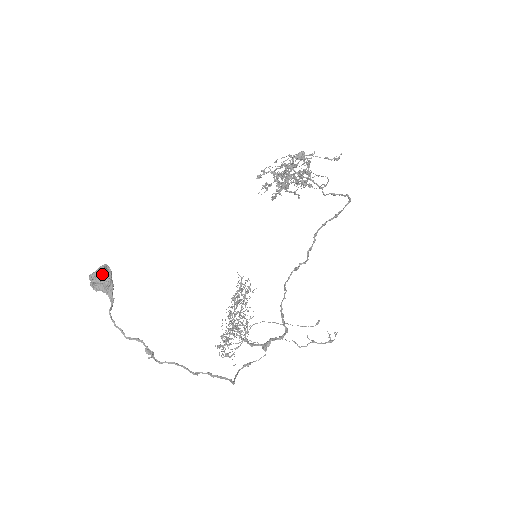
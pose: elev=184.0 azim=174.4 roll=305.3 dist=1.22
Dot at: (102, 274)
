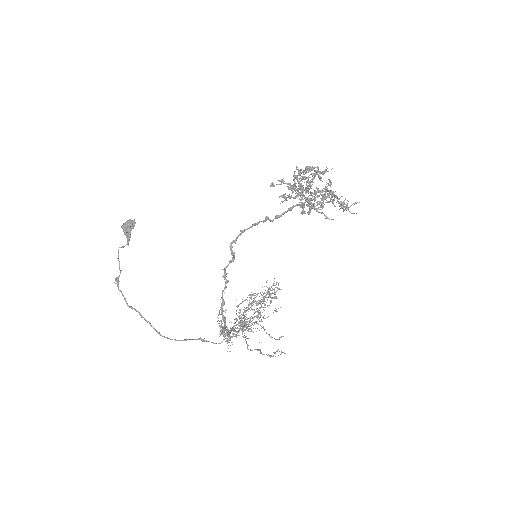
Dot at: (126, 224)
